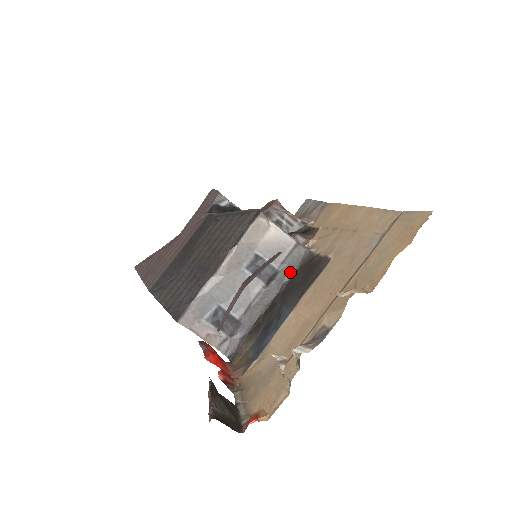
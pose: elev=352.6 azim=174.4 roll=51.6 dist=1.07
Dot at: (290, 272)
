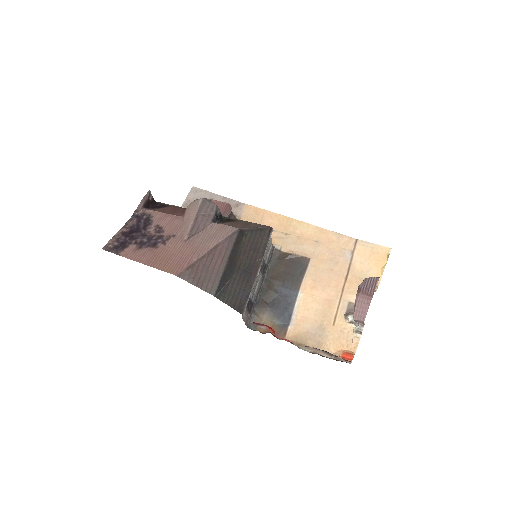
Dot at: (269, 264)
